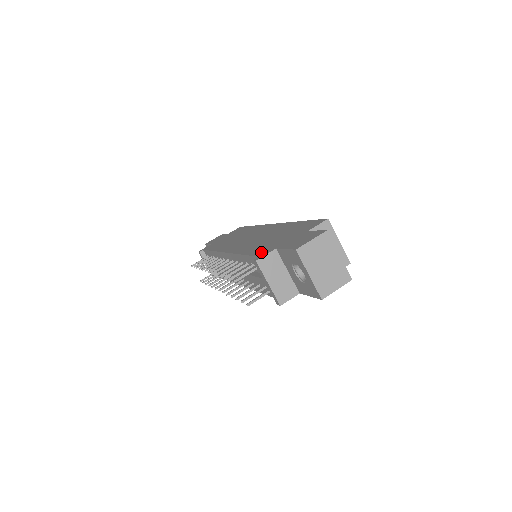
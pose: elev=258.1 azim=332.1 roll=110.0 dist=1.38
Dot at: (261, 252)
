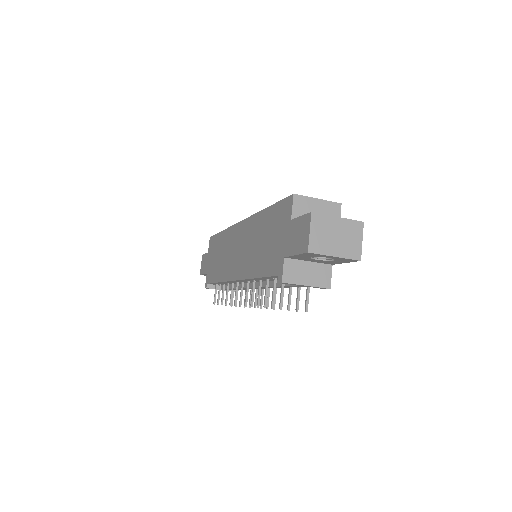
Dot at: (274, 269)
